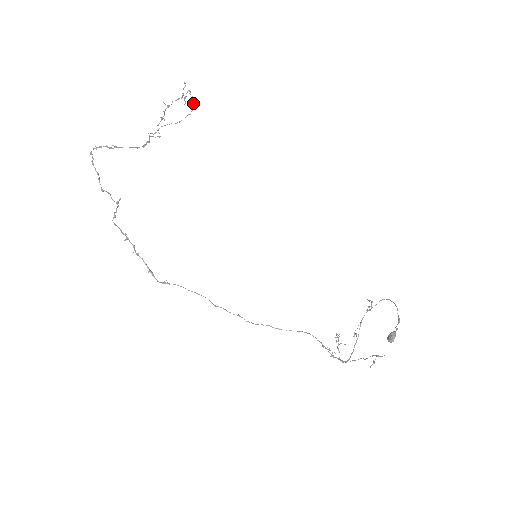
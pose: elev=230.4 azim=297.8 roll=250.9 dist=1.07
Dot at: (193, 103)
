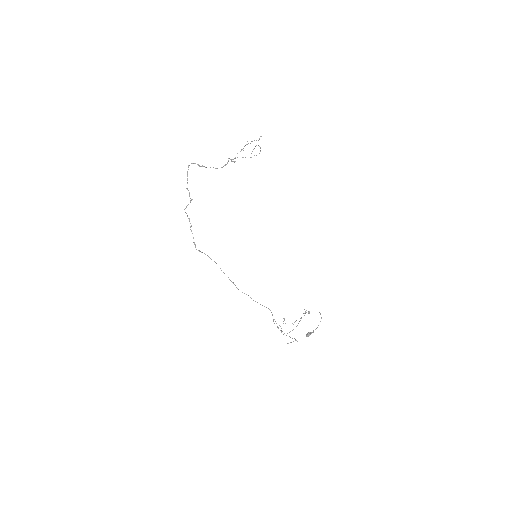
Dot at: (260, 150)
